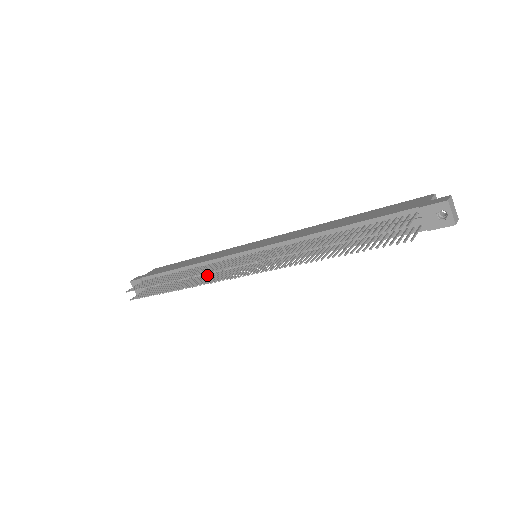
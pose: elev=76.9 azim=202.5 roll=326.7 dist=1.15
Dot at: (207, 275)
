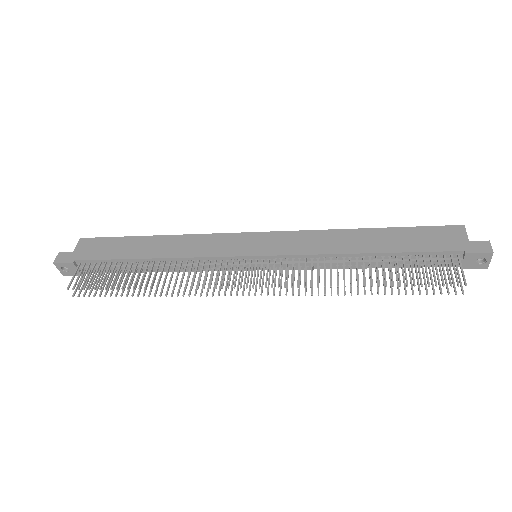
Dot at: occluded
